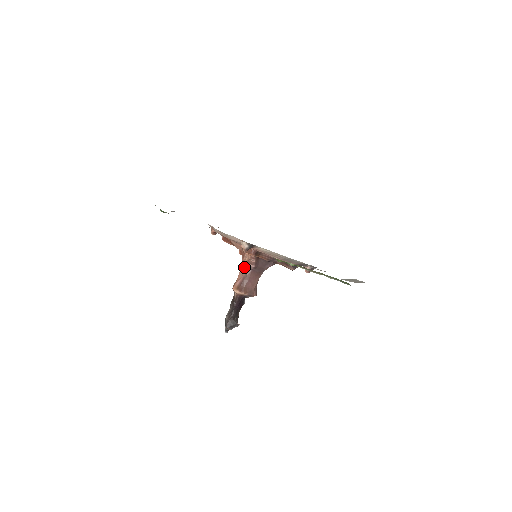
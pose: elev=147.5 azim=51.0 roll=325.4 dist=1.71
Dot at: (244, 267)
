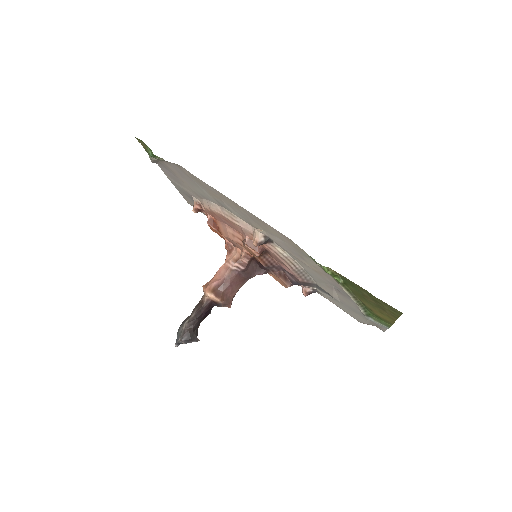
Dot at: (228, 266)
